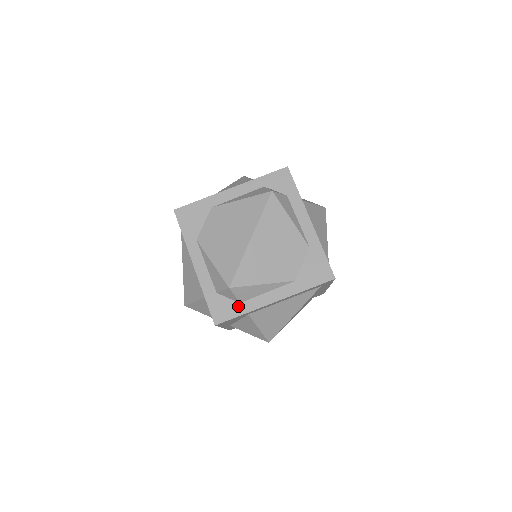
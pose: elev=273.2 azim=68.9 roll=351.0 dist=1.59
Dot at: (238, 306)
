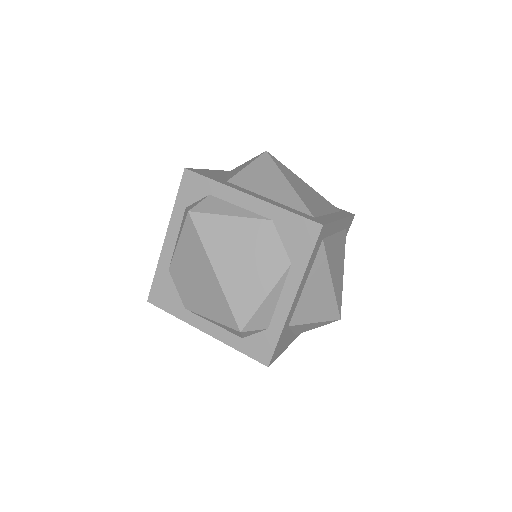
Dot at: (269, 333)
